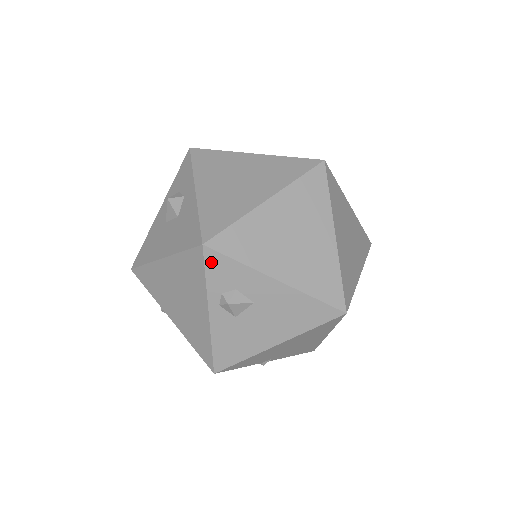
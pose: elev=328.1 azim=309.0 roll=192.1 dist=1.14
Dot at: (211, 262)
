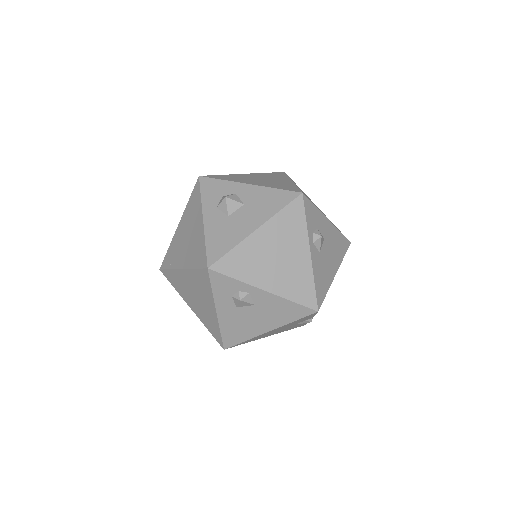
Dot at: (307, 207)
